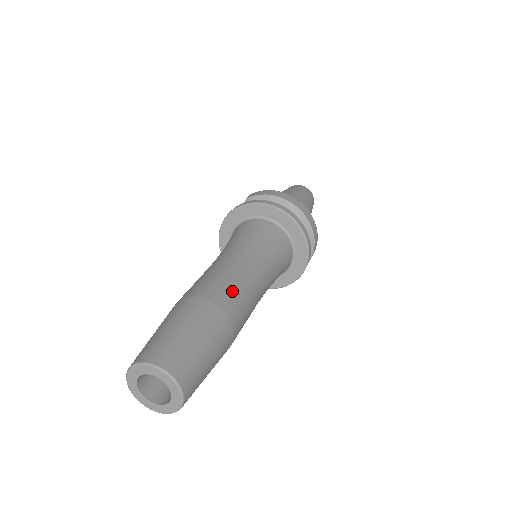
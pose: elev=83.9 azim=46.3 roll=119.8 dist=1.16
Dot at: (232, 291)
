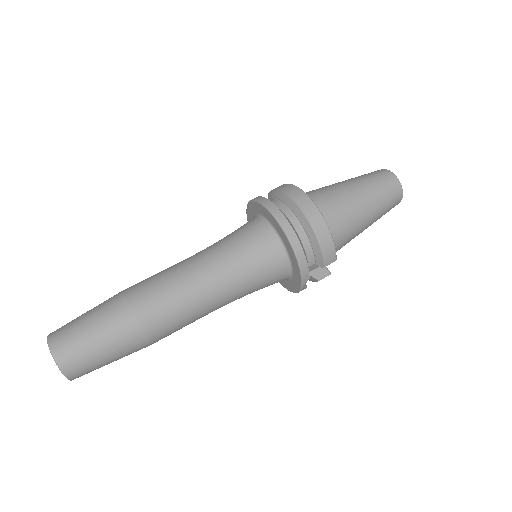
Dot at: (156, 291)
